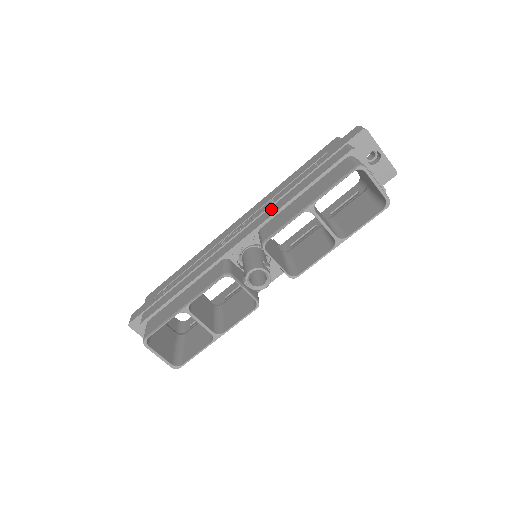
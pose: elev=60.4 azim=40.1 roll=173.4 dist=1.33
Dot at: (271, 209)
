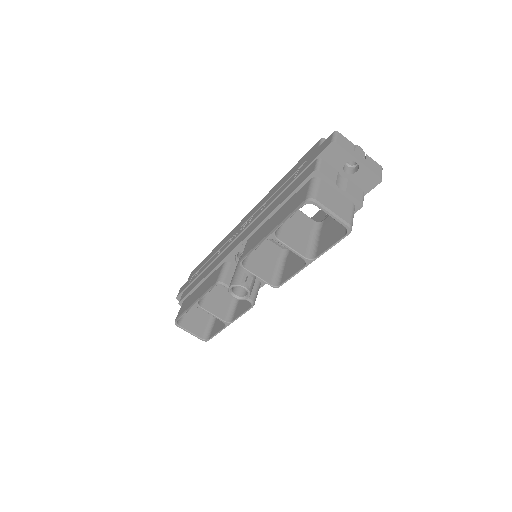
Dot at: (258, 219)
